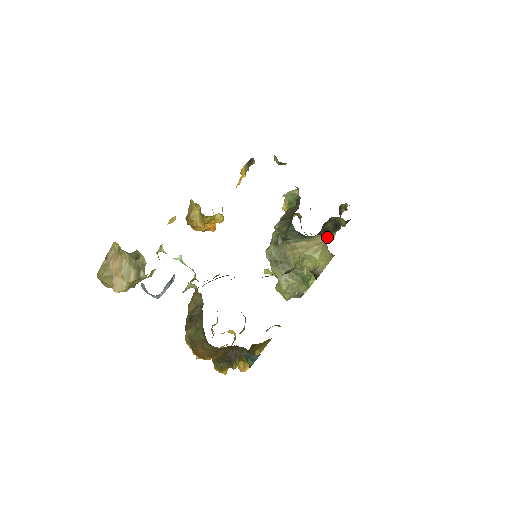
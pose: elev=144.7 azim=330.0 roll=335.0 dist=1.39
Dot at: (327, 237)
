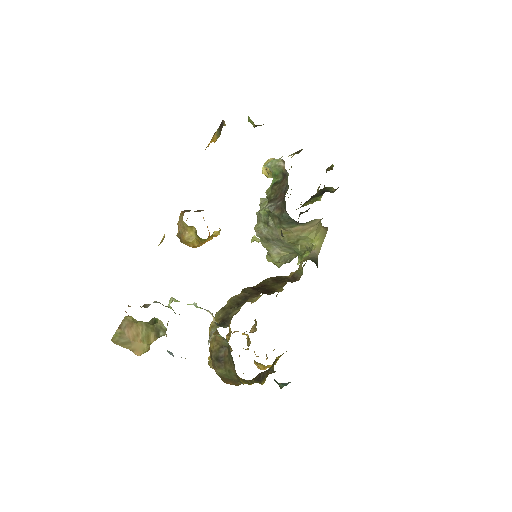
Dot at: (322, 218)
